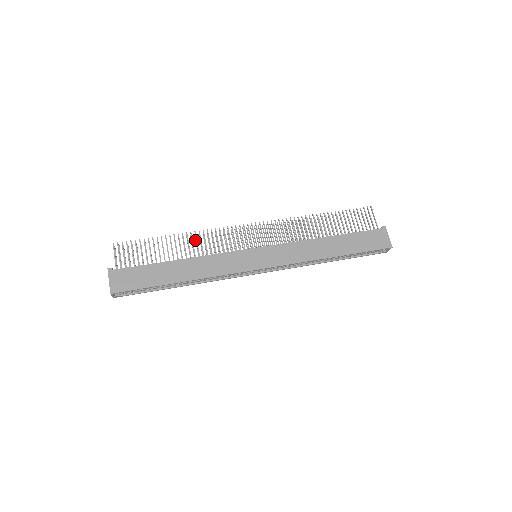
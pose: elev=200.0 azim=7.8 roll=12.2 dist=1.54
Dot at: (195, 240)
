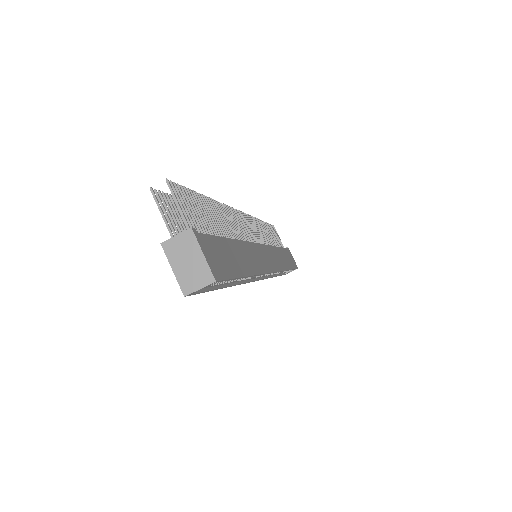
Dot at: occluded
